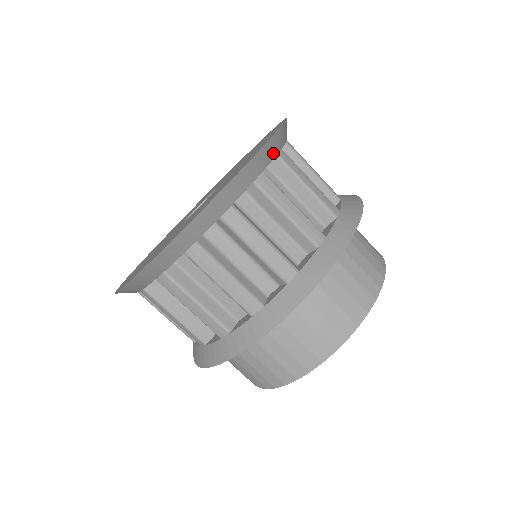
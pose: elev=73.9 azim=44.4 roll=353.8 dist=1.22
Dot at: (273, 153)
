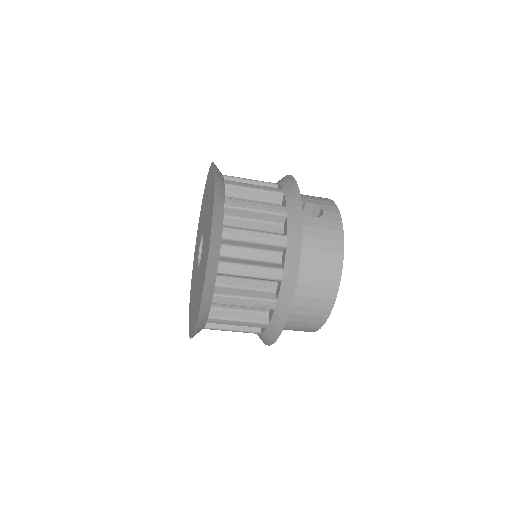
Dot at: (218, 244)
